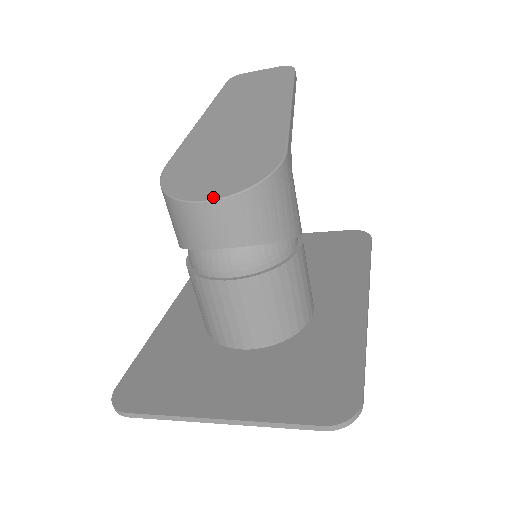
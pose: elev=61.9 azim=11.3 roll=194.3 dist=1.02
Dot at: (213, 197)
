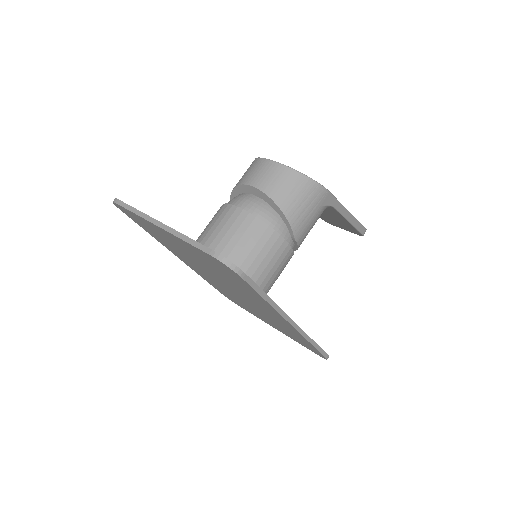
Dot at: (277, 162)
